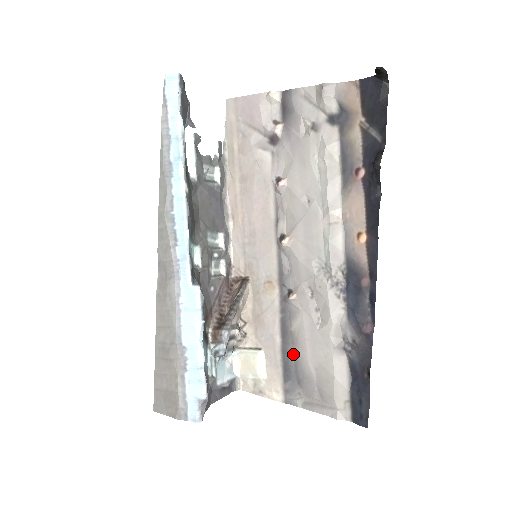
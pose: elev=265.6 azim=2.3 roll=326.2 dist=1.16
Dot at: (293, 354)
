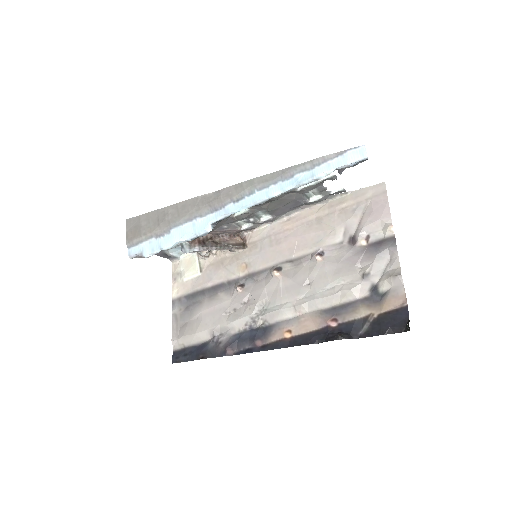
Dot at: (204, 298)
